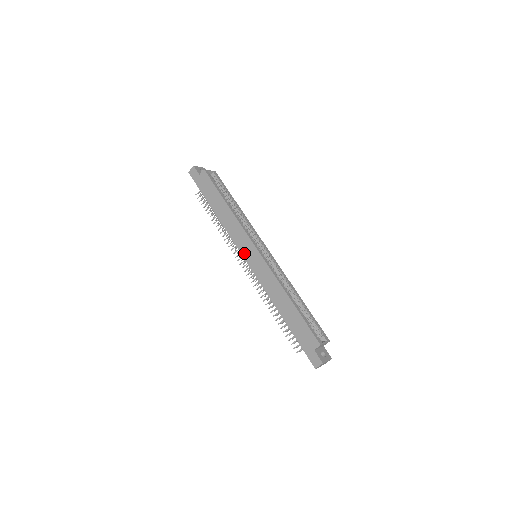
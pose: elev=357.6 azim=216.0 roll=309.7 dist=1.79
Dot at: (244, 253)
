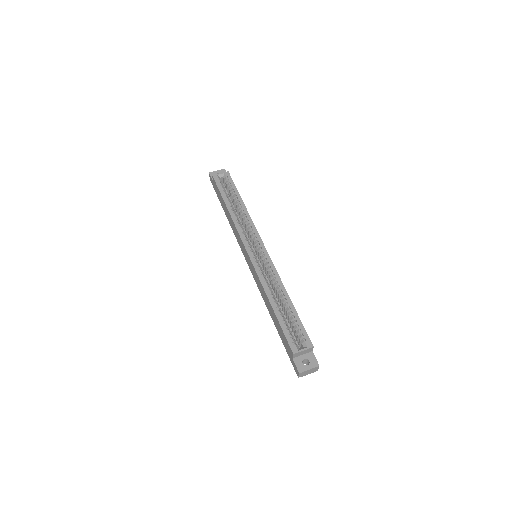
Dot at: (244, 255)
